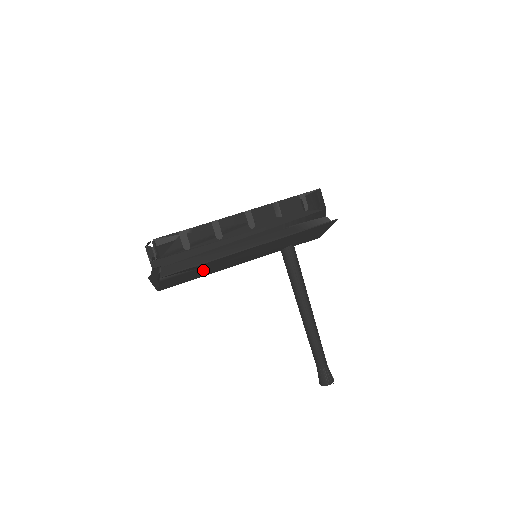
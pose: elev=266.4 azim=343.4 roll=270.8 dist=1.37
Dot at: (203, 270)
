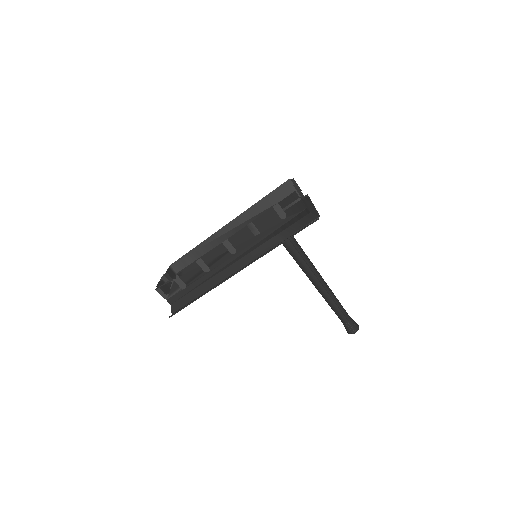
Dot at: occluded
